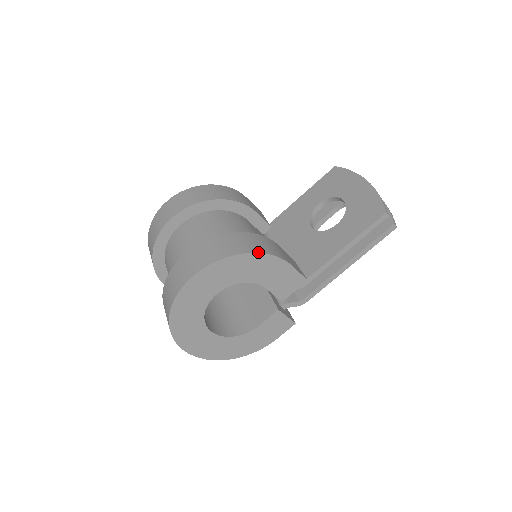
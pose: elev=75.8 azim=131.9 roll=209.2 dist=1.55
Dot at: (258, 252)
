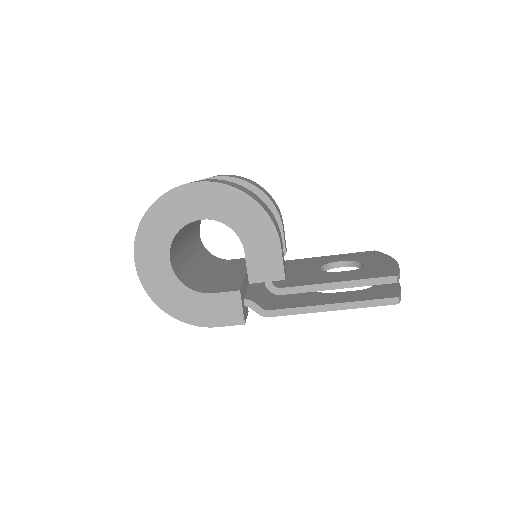
Dot at: (262, 206)
